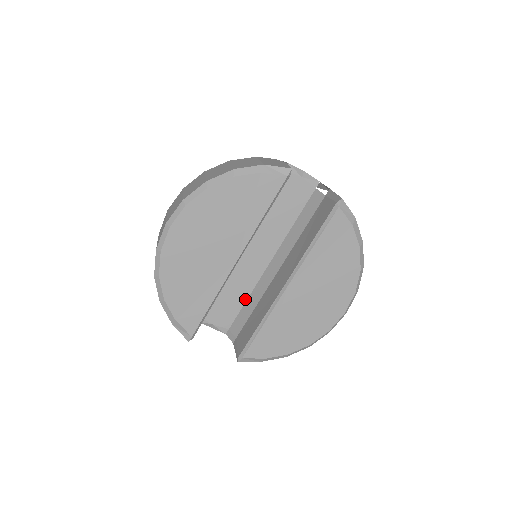
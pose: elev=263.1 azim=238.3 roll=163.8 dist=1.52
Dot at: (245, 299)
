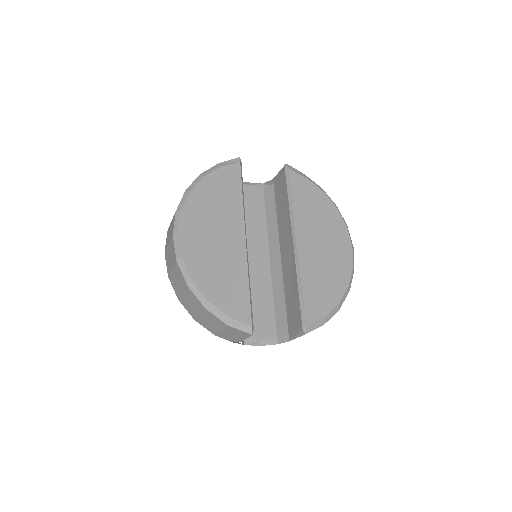
Dot at: (272, 301)
